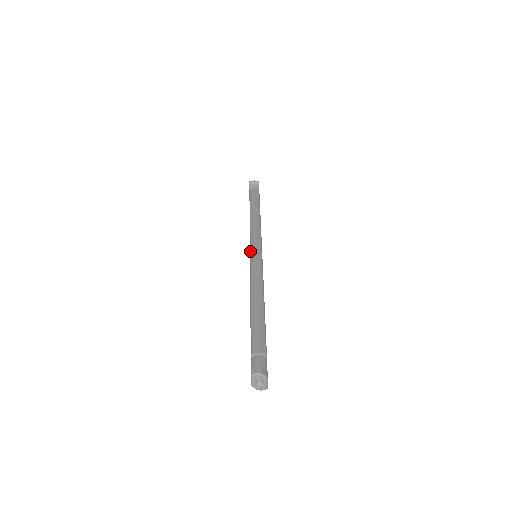
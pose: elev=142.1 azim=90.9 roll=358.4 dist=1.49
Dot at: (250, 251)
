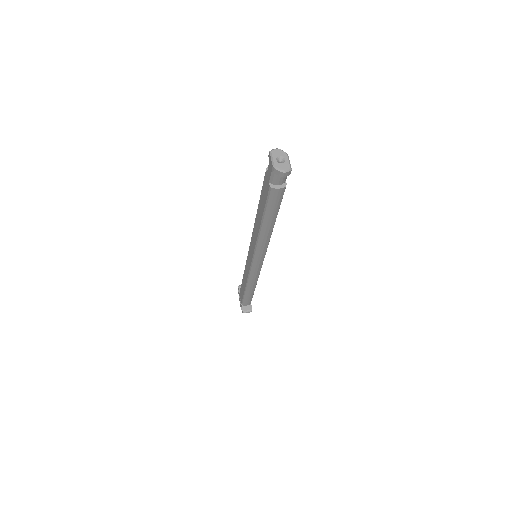
Dot at: (249, 247)
